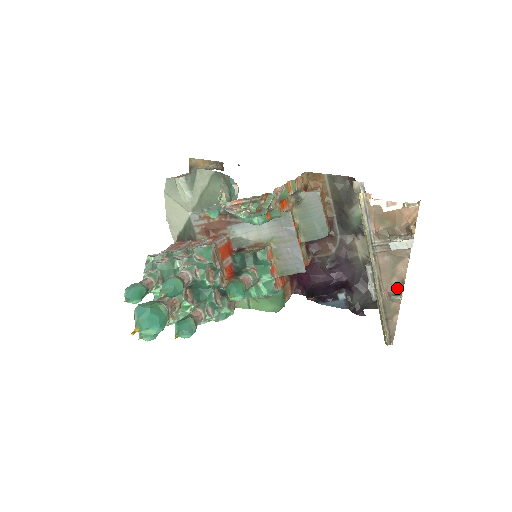
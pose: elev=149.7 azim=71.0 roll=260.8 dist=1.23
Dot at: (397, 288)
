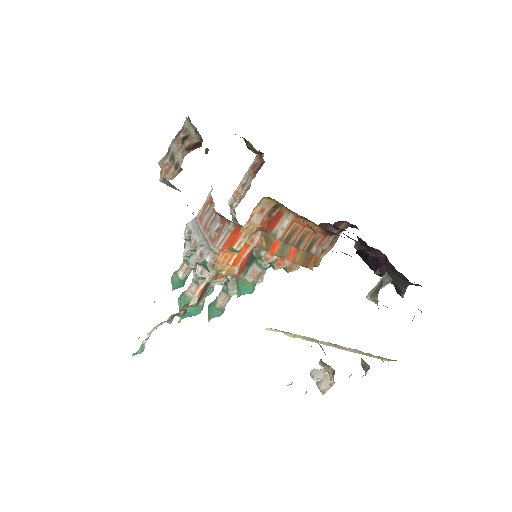
Dot at: (366, 363)
